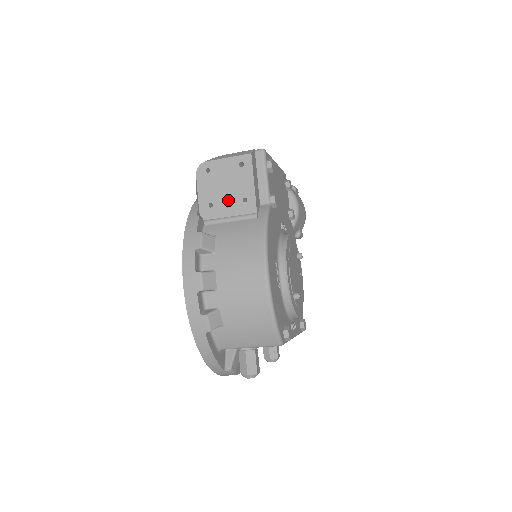
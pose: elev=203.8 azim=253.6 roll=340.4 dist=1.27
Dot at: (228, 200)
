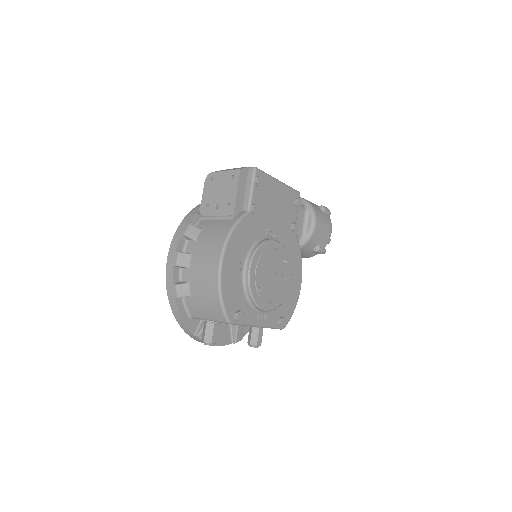
Dot at: (218, 203)
